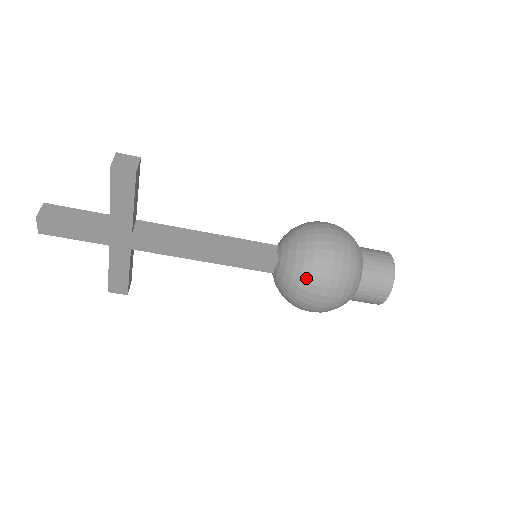
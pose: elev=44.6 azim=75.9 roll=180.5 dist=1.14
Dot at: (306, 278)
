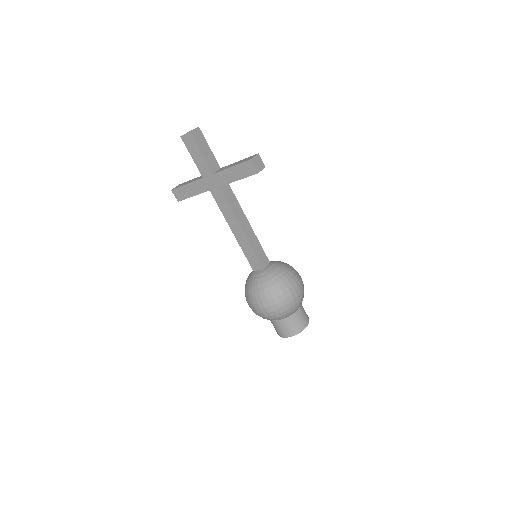
Dot at: (267, 292)
